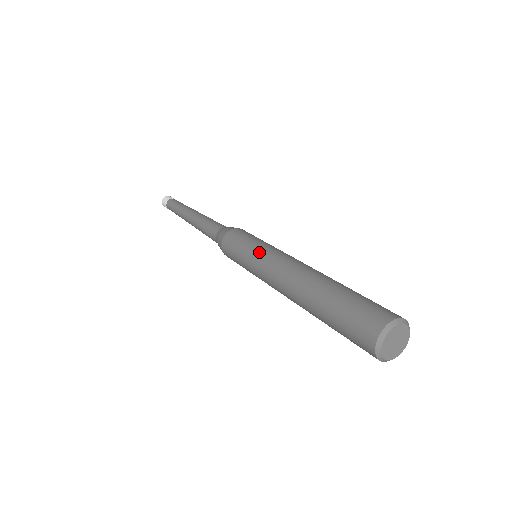
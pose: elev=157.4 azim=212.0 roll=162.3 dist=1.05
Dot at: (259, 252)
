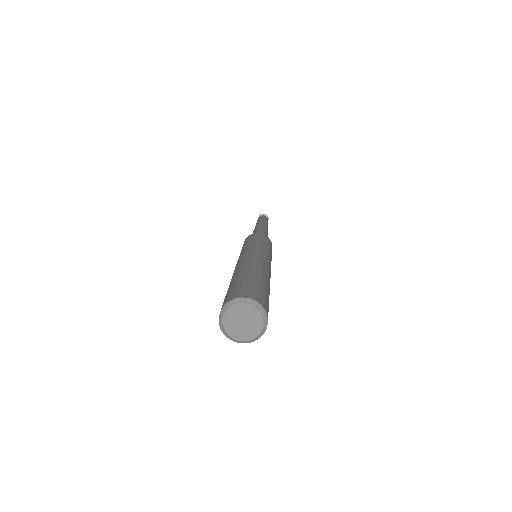
Dot at: (257, 245)
